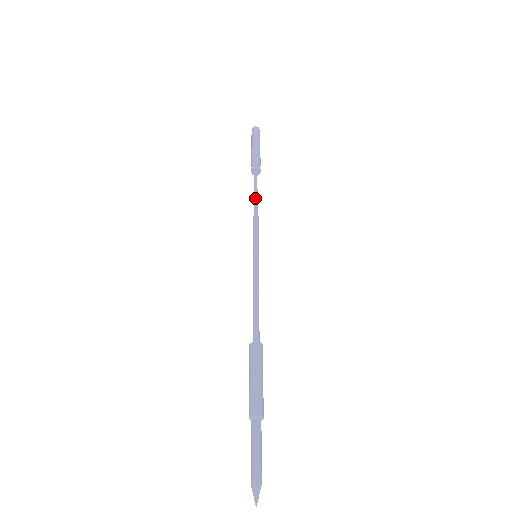
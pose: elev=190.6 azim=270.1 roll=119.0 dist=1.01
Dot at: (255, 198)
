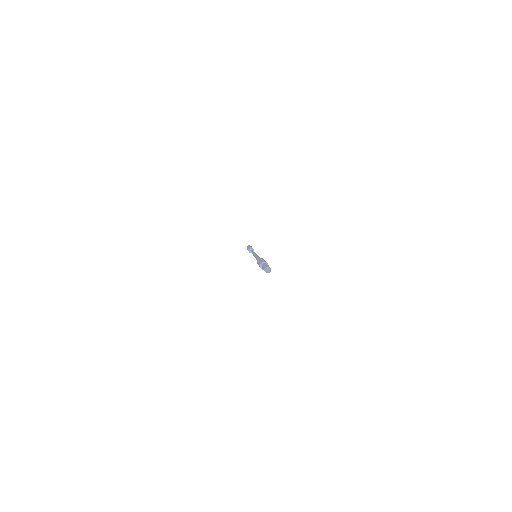
Dot at: occluded
